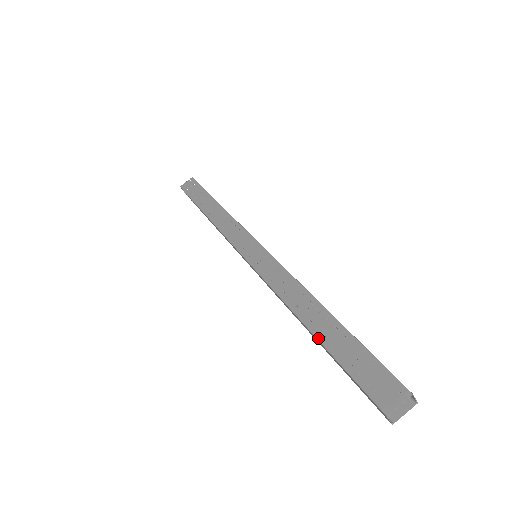
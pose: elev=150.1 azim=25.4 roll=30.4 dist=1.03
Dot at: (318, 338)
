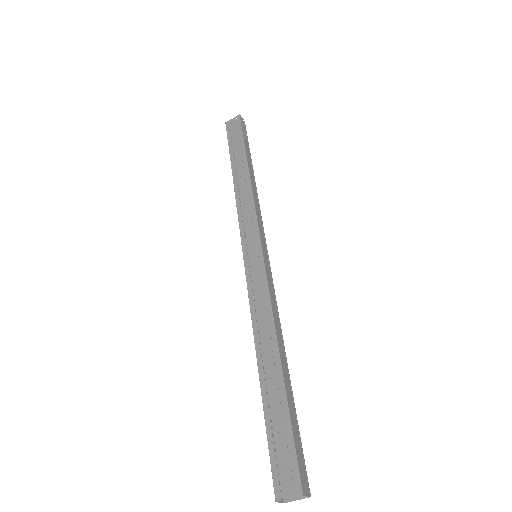
Dot at: (262, 389)
